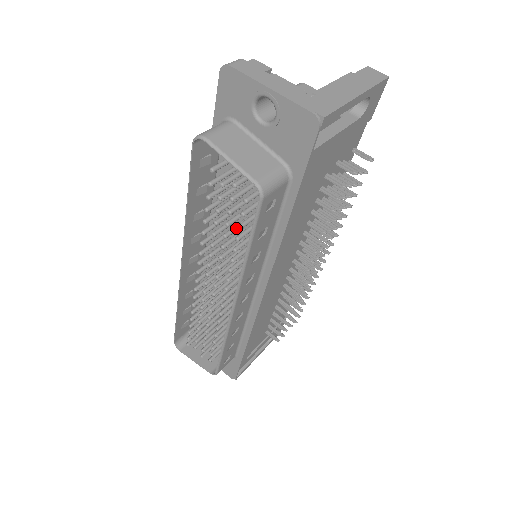
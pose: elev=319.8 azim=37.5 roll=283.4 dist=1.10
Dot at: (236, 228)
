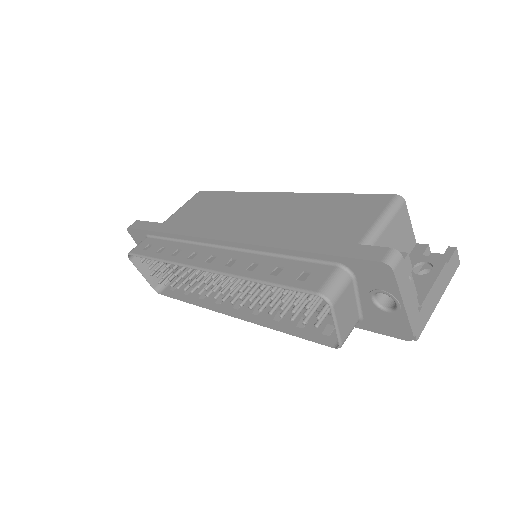
Dot at: occluded
